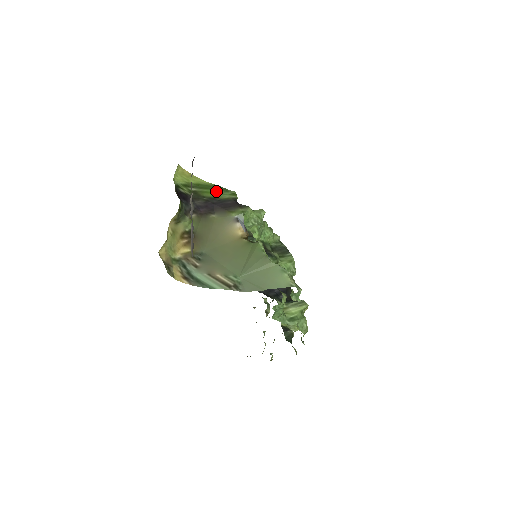
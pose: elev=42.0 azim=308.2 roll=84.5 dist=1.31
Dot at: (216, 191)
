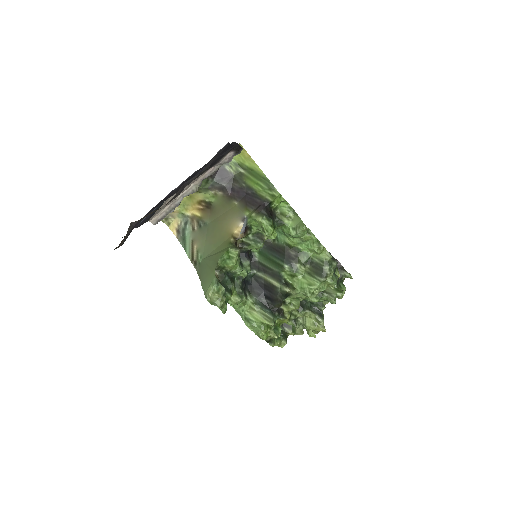
Dot at: (261, 184)
